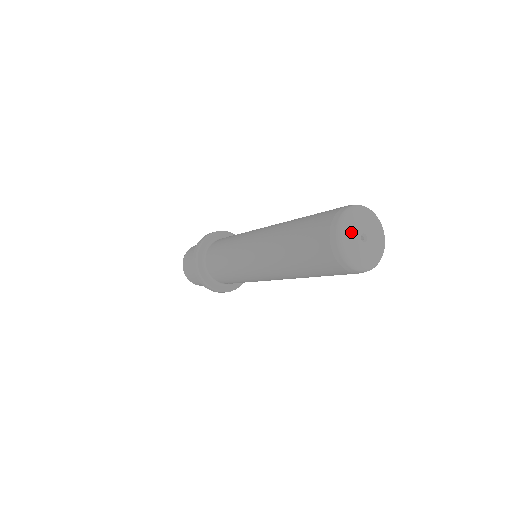
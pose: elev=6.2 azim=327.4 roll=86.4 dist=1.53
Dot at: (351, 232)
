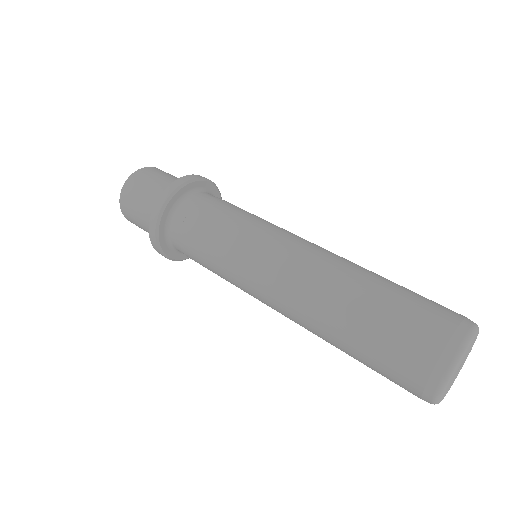
Dot at: (451, 379)
